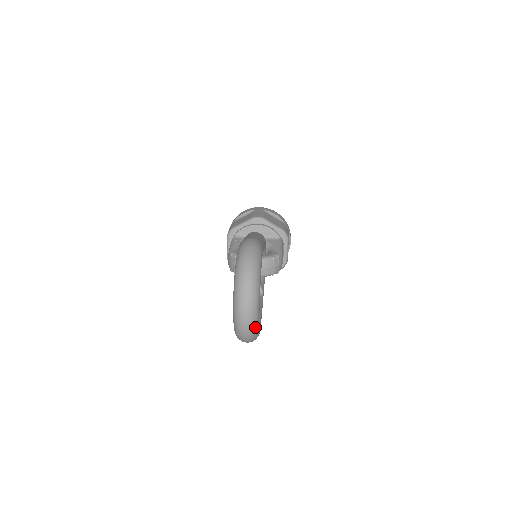
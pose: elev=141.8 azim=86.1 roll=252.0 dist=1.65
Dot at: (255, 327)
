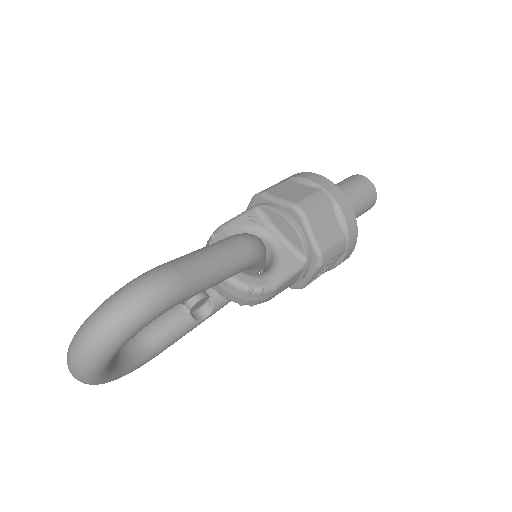
Dot at: (90, 383)
